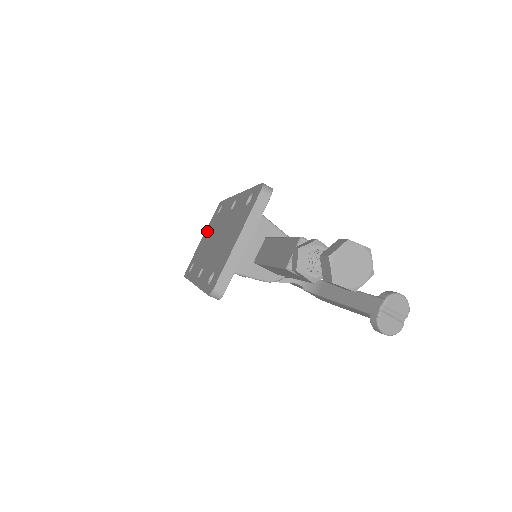
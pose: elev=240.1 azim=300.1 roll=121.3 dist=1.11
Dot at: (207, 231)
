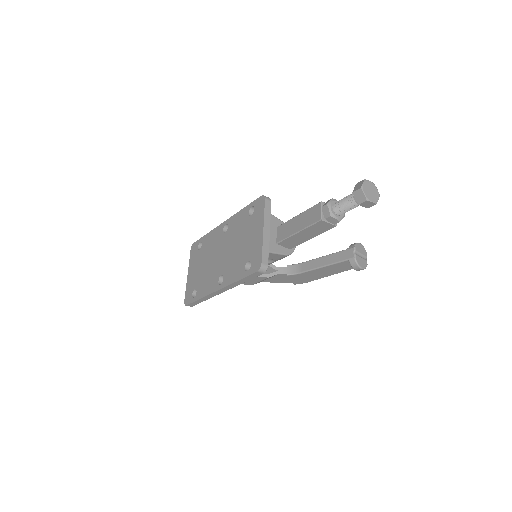
Dot at: (193, 265)
